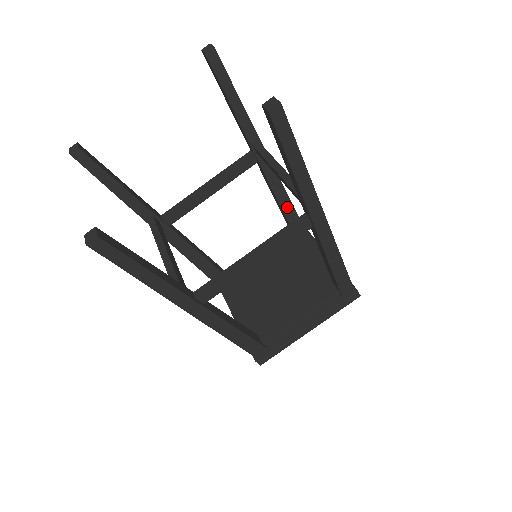
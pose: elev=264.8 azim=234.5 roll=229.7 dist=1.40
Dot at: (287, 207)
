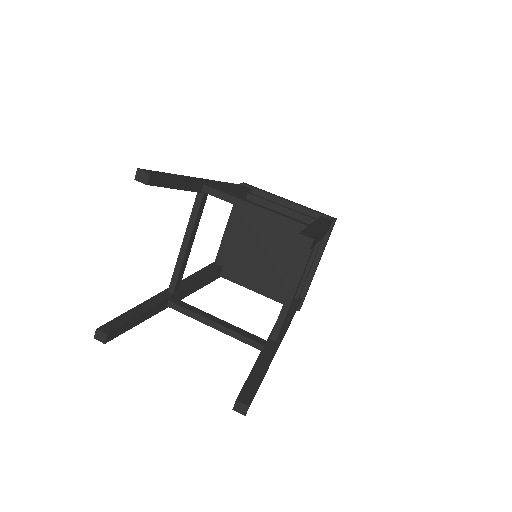
Dot at: (237, 192)
